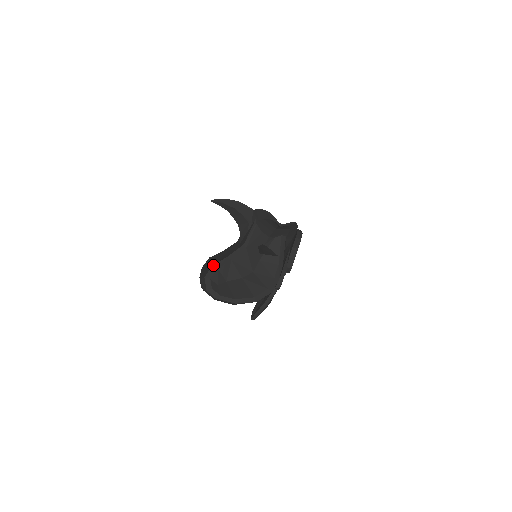
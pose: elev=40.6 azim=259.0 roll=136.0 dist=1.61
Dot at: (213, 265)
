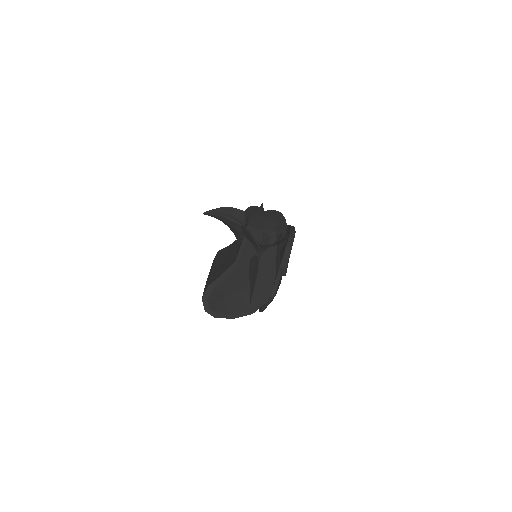
Dot at: (208, 286)
